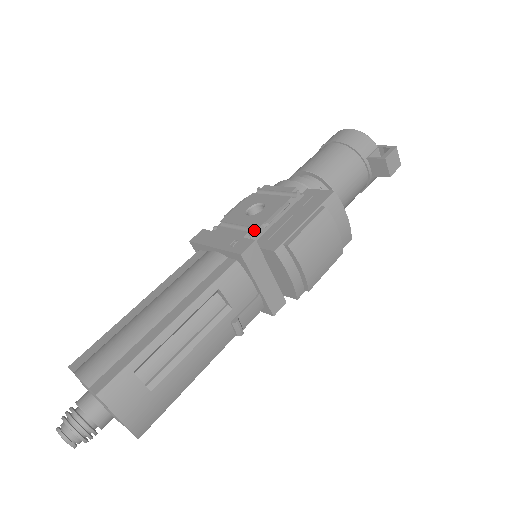
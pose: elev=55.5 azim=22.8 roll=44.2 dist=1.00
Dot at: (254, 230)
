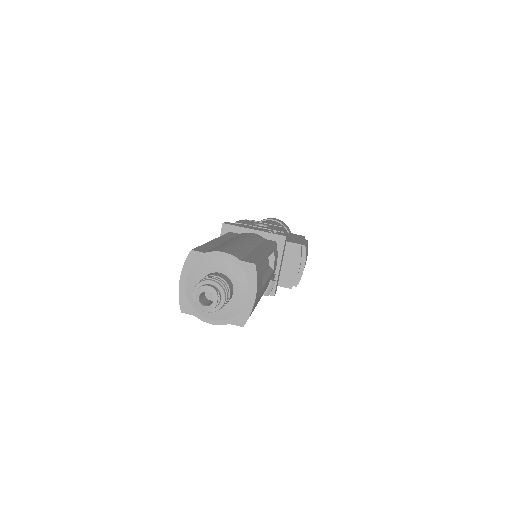
Dot at: occluded
